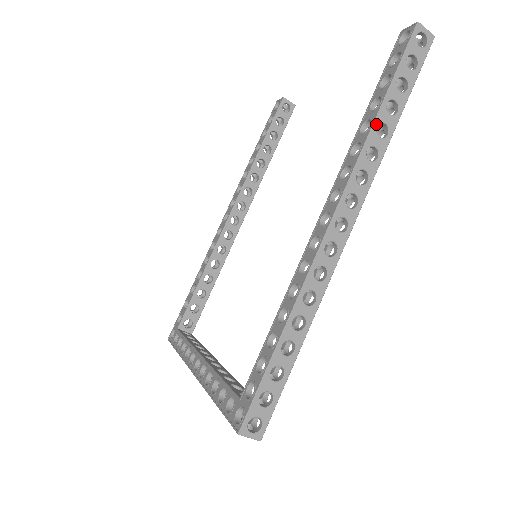
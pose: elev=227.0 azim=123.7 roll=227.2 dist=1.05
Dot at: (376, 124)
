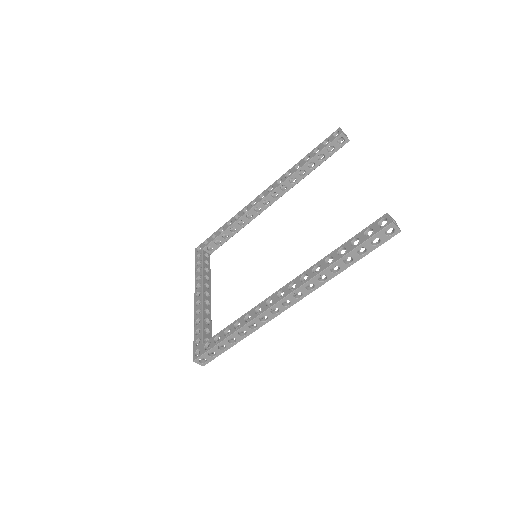
Dot at: (332, 266)
